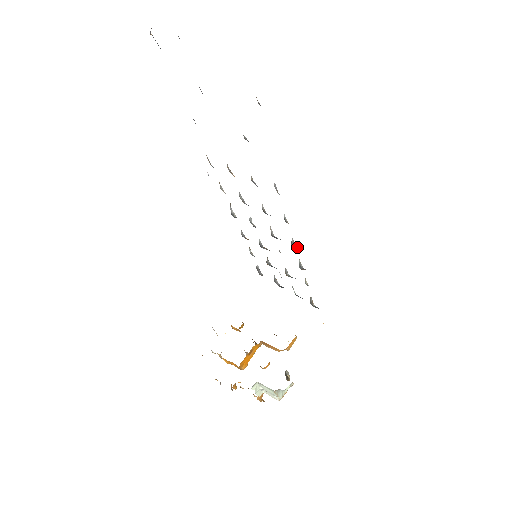
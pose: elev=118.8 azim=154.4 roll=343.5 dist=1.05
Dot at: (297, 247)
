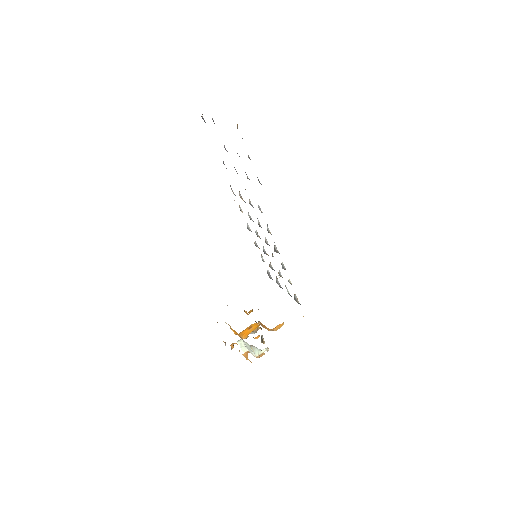
Dot at: occluded
